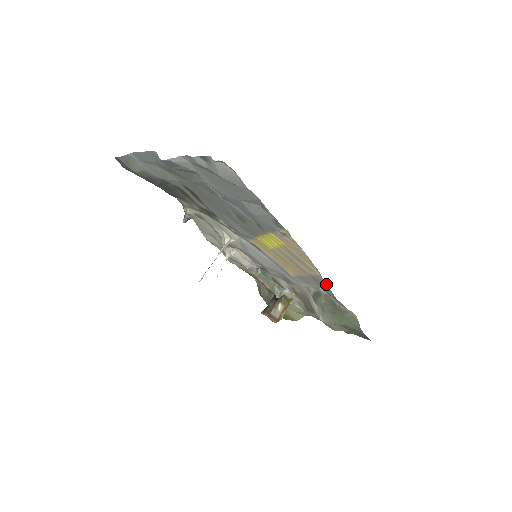
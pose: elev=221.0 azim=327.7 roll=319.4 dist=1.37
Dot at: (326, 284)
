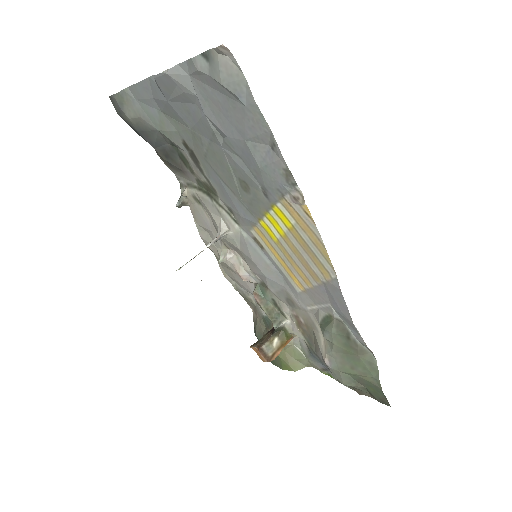
Dot at: occluded
